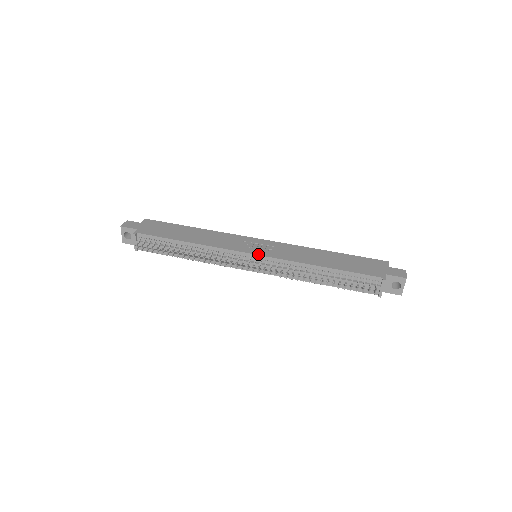
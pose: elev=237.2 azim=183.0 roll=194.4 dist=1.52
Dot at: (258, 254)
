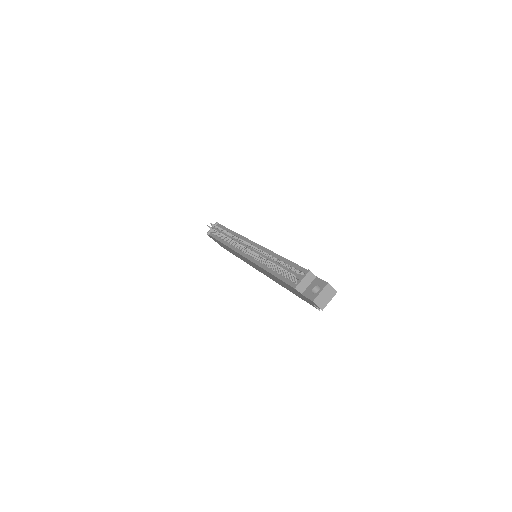
Dot at: occluded
